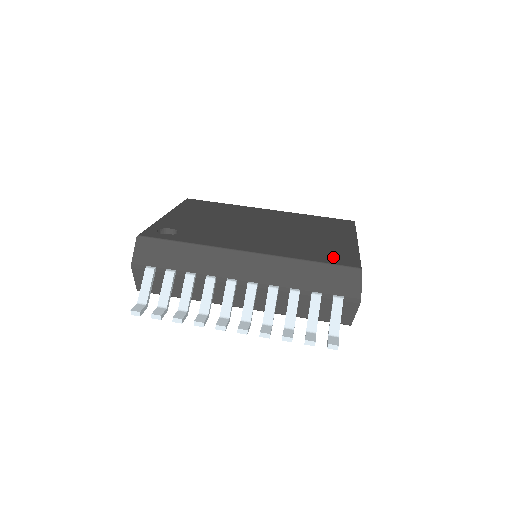
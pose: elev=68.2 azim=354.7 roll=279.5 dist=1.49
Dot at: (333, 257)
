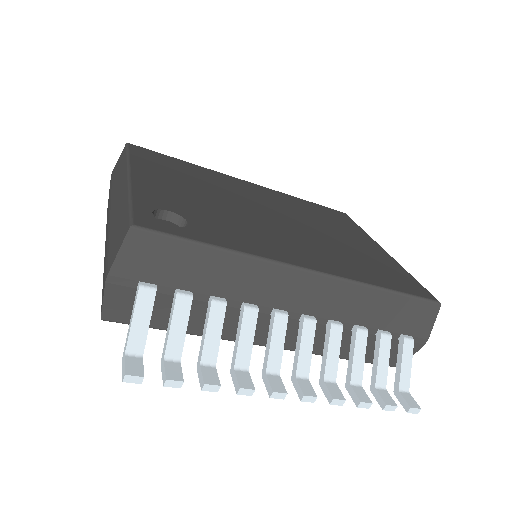
Dot at: (400, 281)
